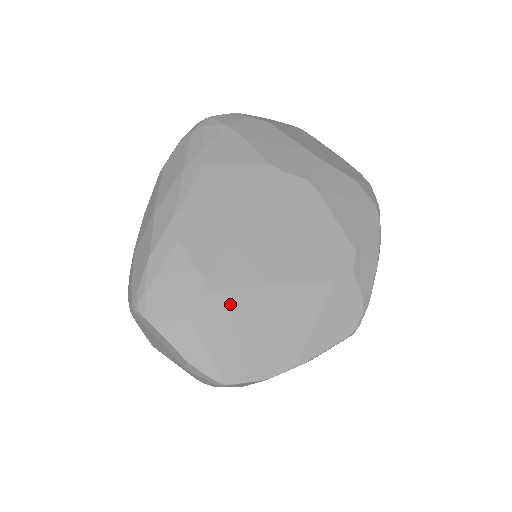
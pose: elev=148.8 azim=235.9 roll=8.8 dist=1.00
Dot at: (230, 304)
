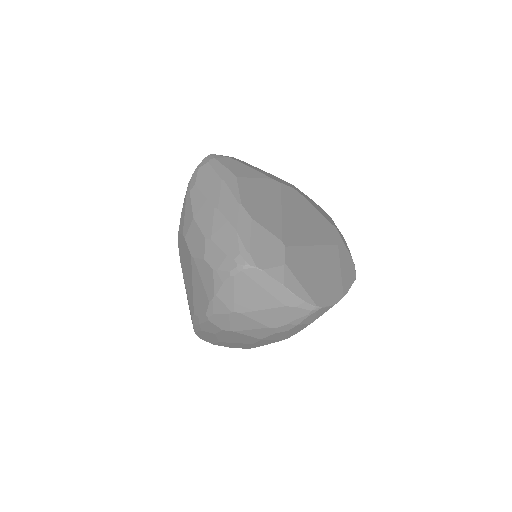
Dot at: (300, 256)
